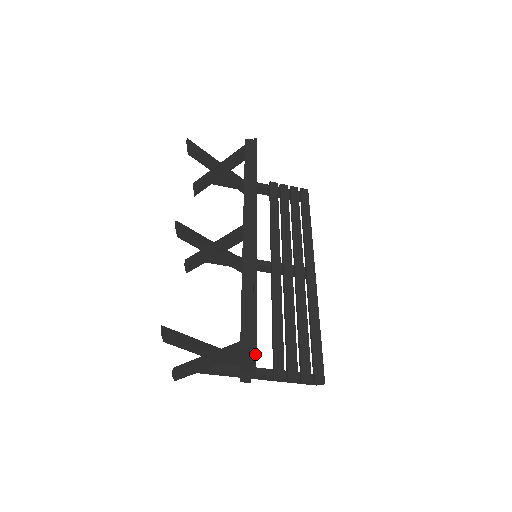
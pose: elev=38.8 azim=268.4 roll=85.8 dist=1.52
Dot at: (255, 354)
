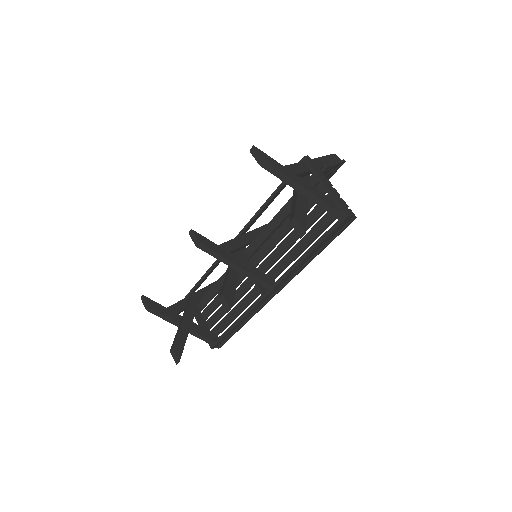
Dot at: occluded
